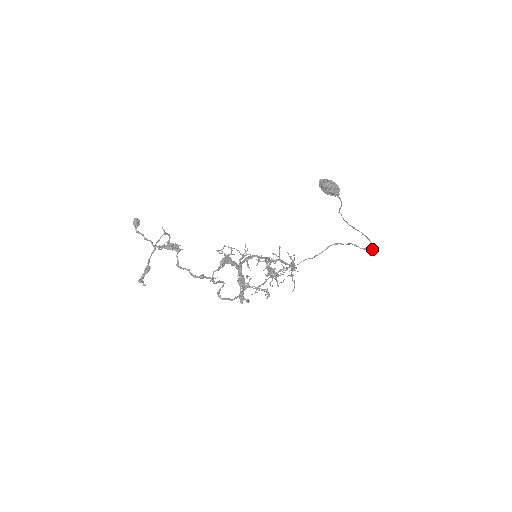
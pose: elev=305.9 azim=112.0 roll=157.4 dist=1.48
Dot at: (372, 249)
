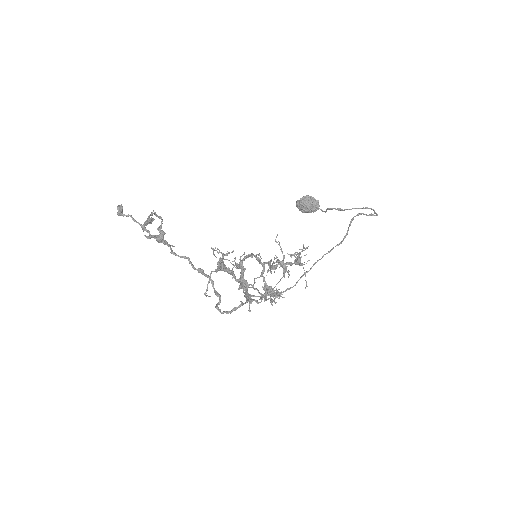
Dot at: (376, 215)
